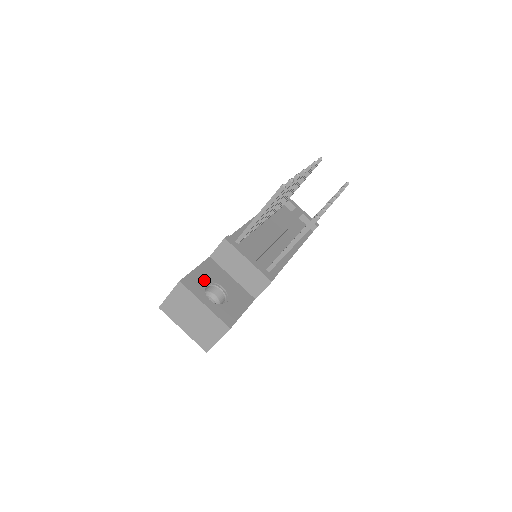
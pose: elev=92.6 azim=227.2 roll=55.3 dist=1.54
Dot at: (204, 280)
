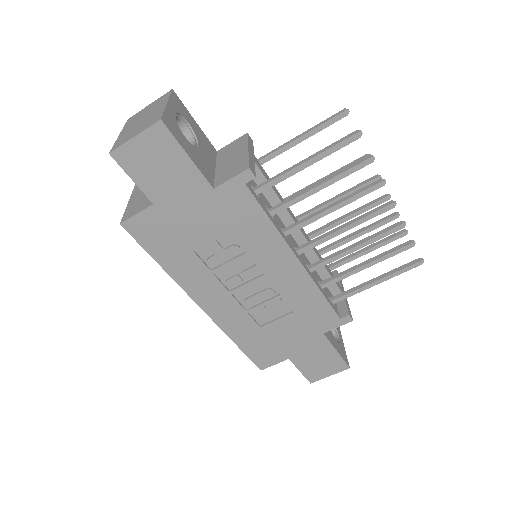
Dot at: (191, 123)
